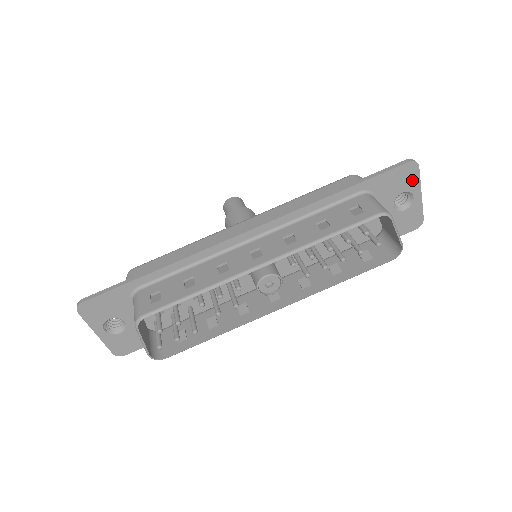
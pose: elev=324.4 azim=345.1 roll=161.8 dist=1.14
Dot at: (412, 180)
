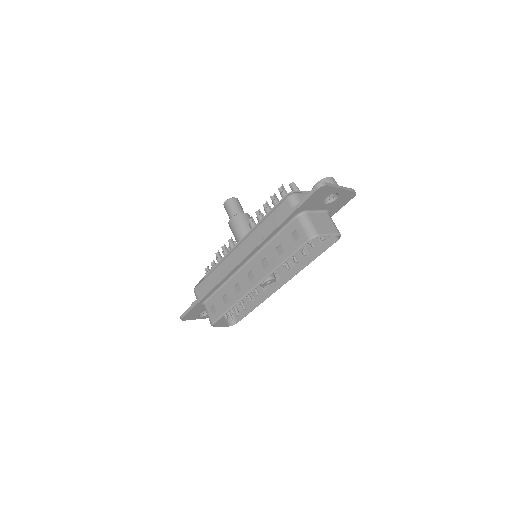
Dot at: (328, 191)
